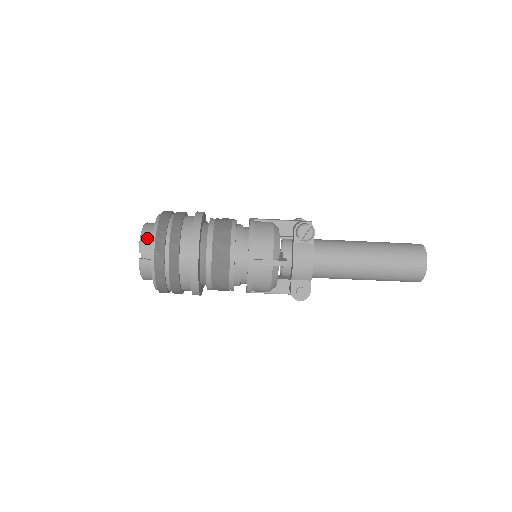
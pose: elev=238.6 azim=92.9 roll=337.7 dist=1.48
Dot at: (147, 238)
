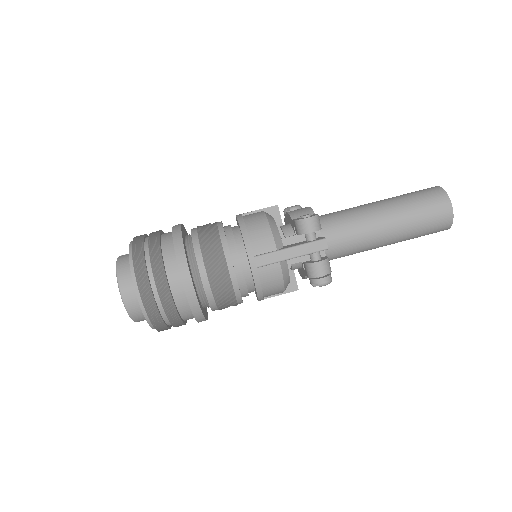
Dot at: occluded
